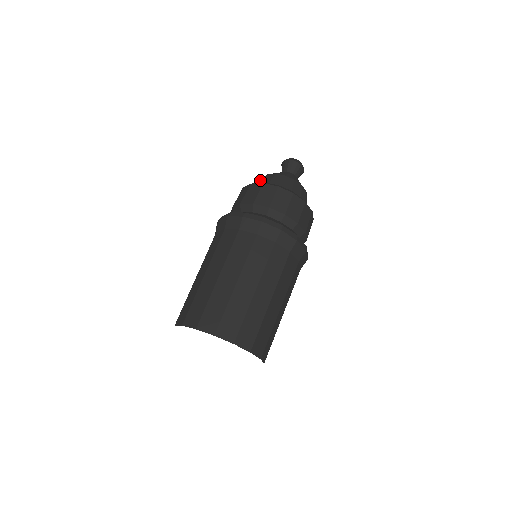
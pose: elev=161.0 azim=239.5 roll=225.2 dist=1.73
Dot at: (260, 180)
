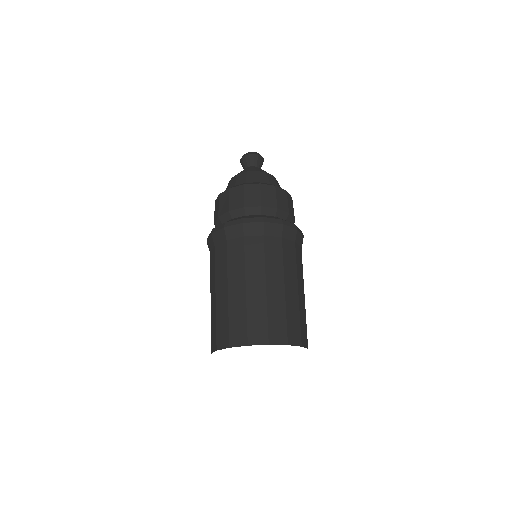
Dot at: (232, 182)
